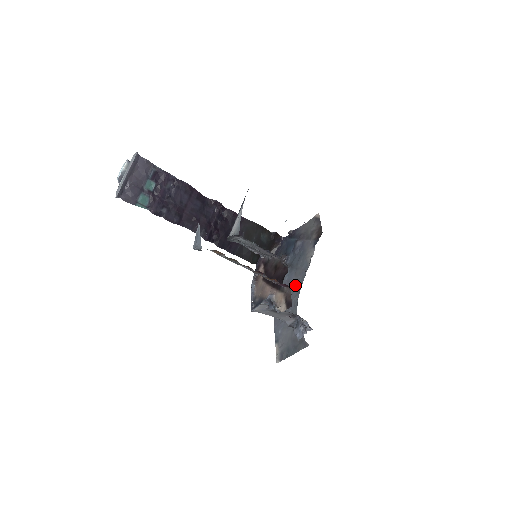
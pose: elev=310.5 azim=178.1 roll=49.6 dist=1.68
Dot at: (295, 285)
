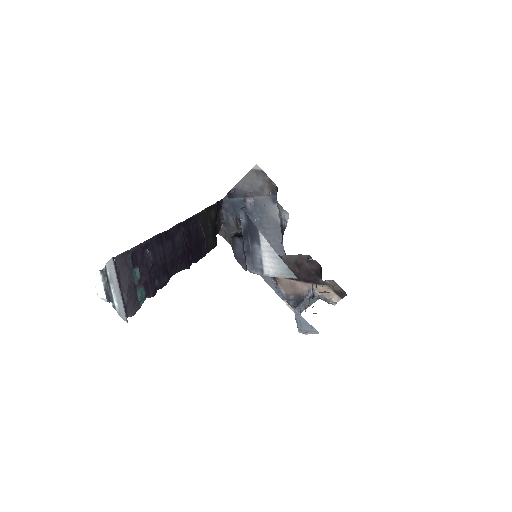
Dot at: (273, 245)
